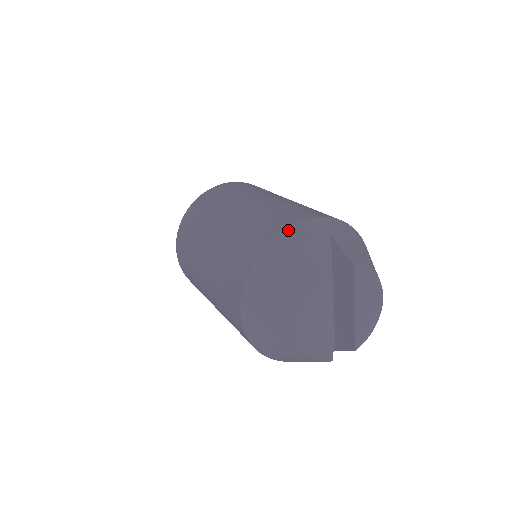
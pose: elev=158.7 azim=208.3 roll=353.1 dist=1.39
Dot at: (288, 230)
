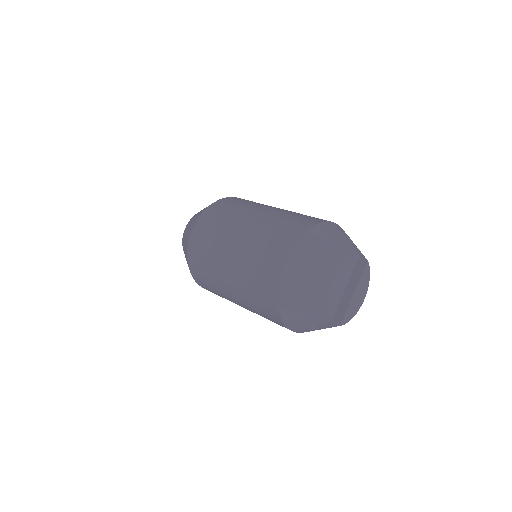
Dot at: (333, 223)
